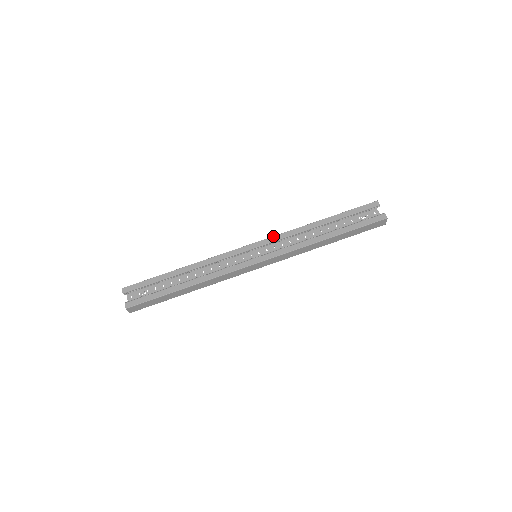
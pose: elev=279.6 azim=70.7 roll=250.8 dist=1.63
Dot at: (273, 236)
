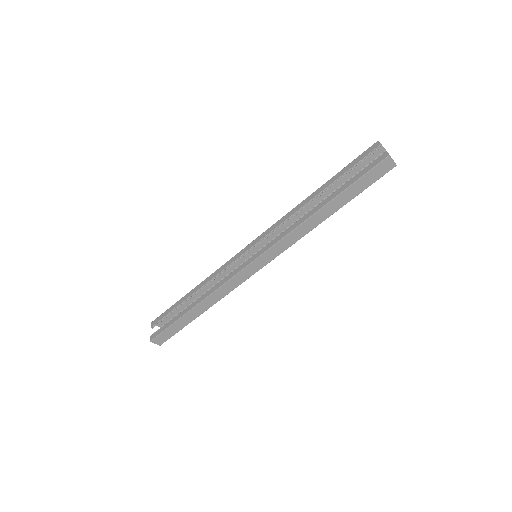
Dot at: (268, 228)
